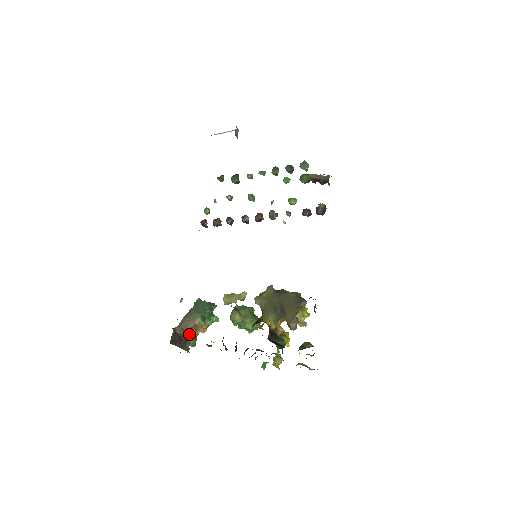
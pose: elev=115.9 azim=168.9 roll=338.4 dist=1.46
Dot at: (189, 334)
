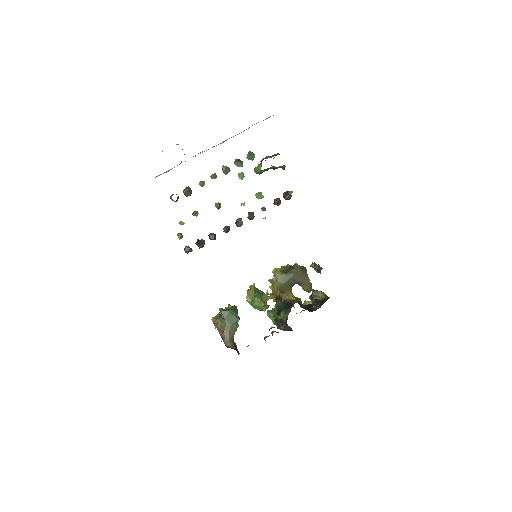
Dot at: occluded
